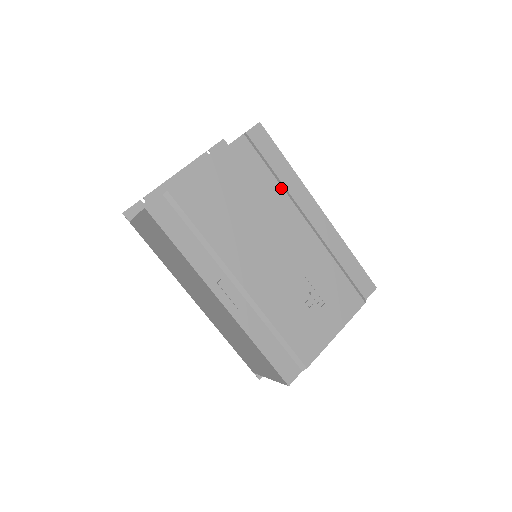
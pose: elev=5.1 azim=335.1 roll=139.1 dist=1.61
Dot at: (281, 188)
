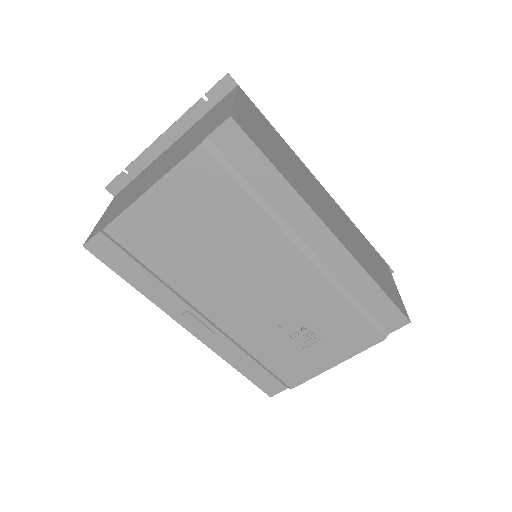
Dot at: (264, 214)
